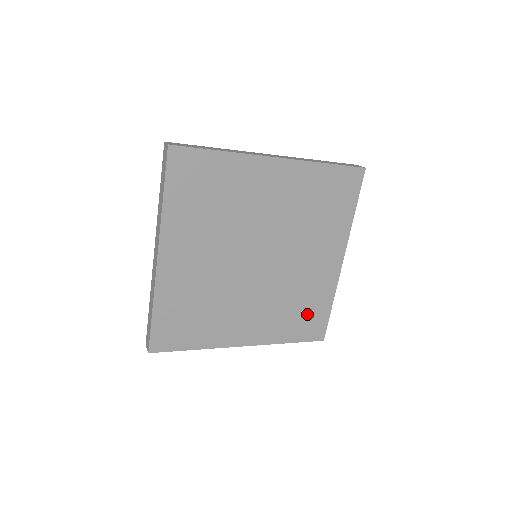
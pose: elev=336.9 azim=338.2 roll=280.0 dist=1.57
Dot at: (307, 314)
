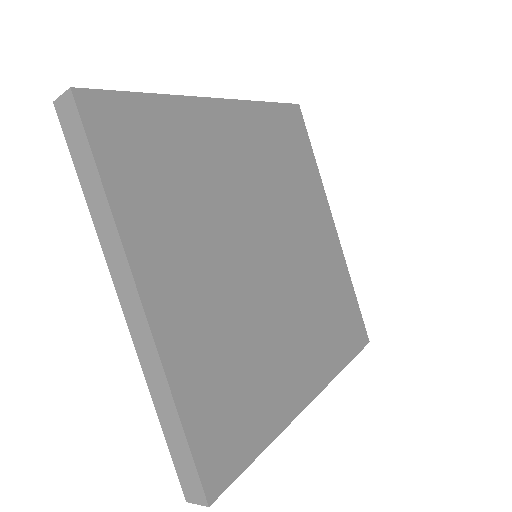
Dot at: (341, 313)
